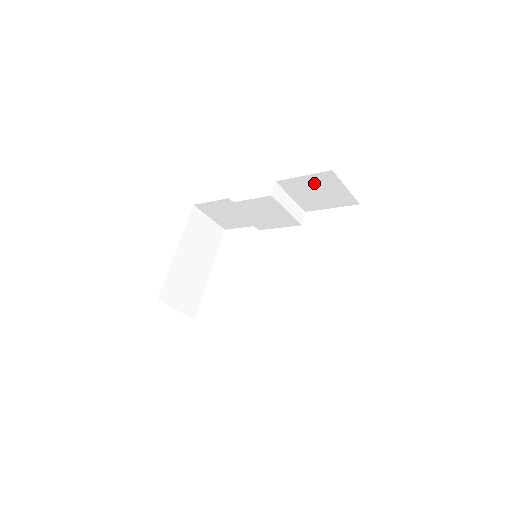
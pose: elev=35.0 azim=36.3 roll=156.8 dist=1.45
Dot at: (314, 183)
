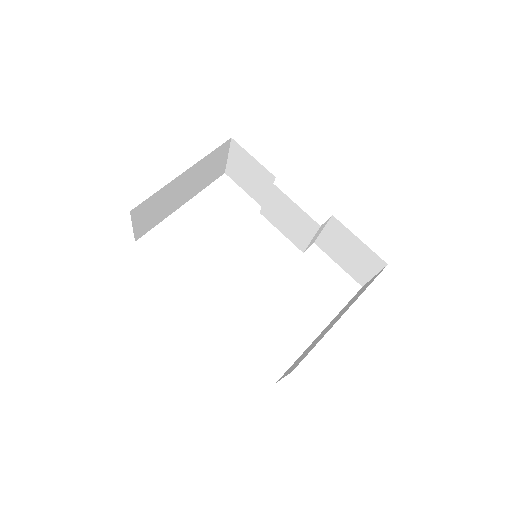
Dot at: (358, 249)
